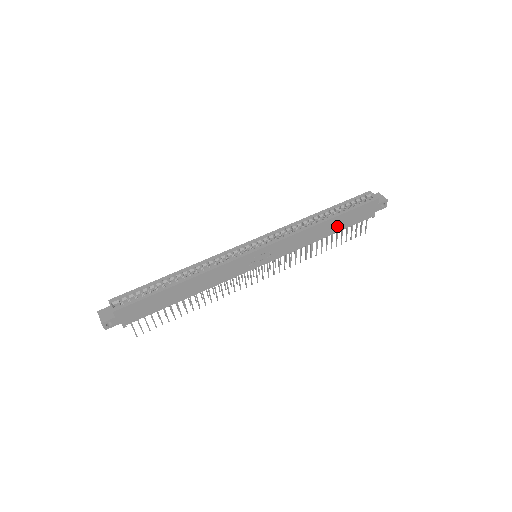
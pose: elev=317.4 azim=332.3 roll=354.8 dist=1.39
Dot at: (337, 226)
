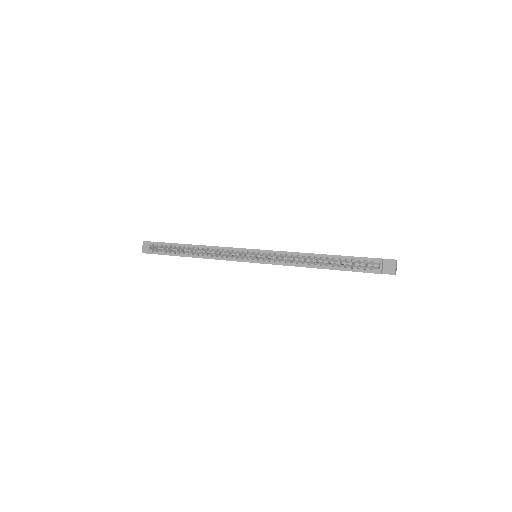
Dot at: occluded
